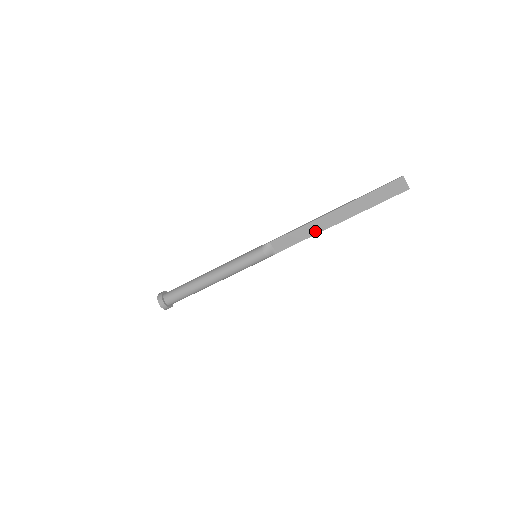
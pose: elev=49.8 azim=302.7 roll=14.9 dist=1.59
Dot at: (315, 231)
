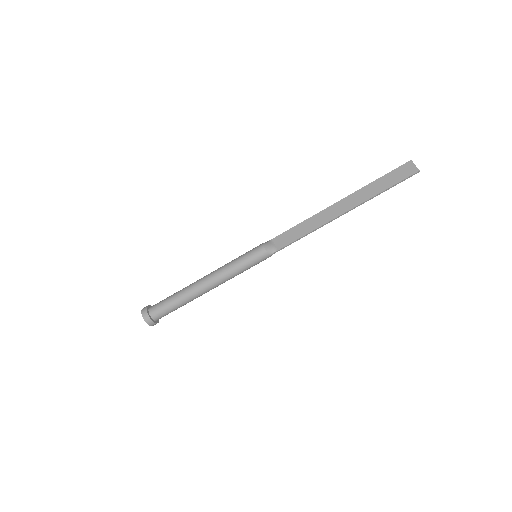
Dot at: (320, 223)
